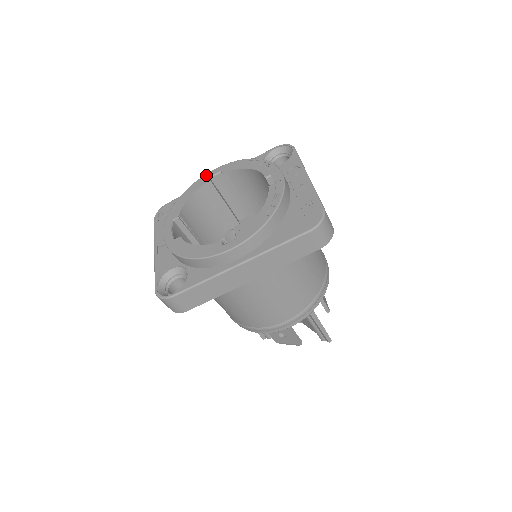
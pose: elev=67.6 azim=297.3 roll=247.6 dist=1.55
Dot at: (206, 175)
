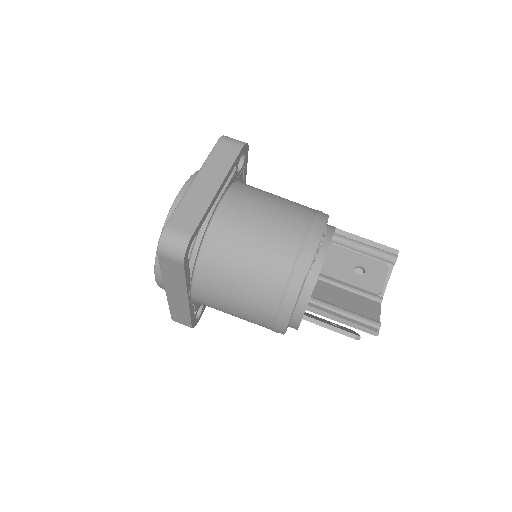
Dot at: occluded
